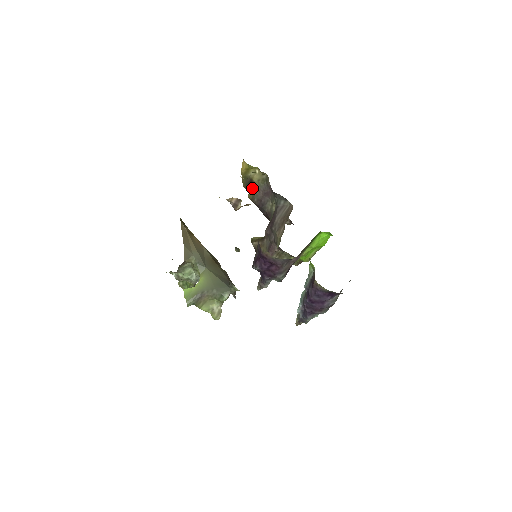
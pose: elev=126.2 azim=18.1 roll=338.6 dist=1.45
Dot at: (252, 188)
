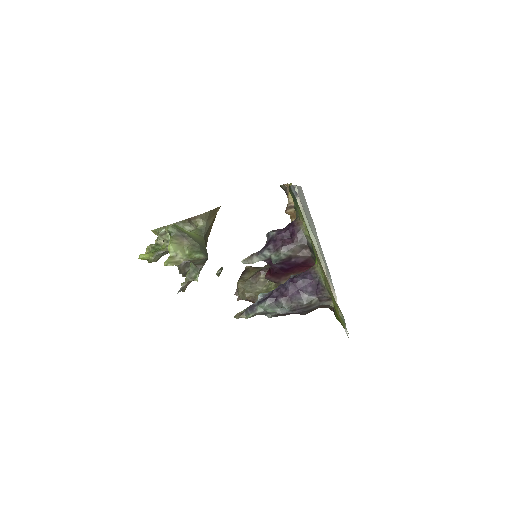
Dot at: occluded
